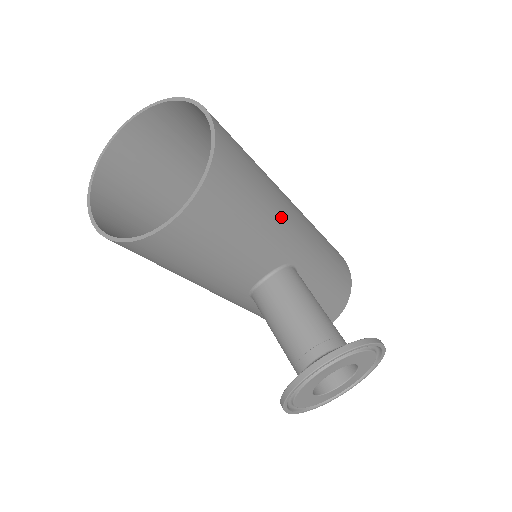
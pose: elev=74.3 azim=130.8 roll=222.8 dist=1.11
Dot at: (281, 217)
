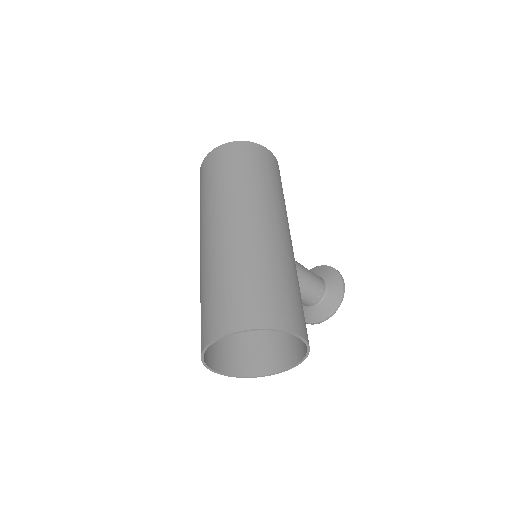
Dot at: occluded
